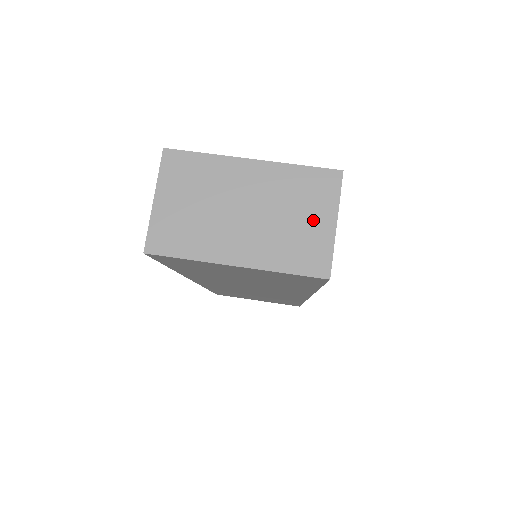
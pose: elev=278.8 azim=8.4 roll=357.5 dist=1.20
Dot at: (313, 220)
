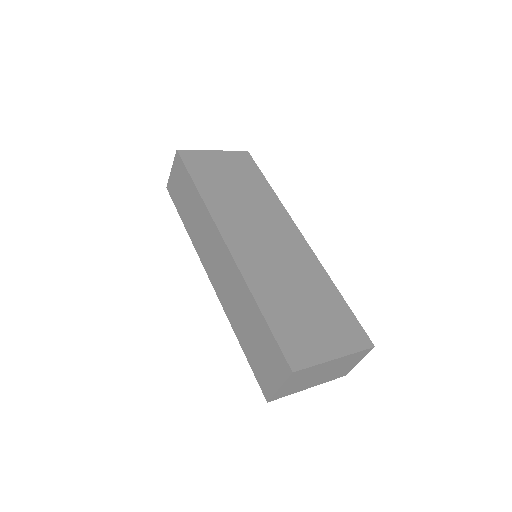
Dot at: (351, 365)
